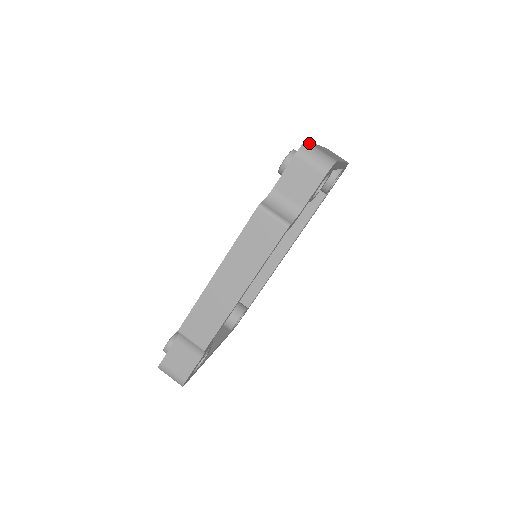
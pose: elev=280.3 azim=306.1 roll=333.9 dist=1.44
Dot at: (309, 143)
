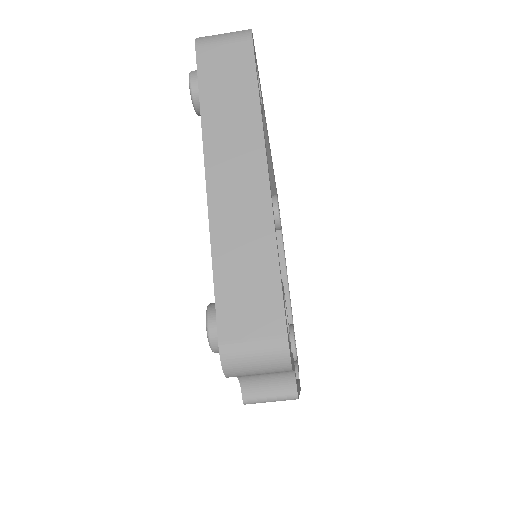
Dot at: (226, 351)
